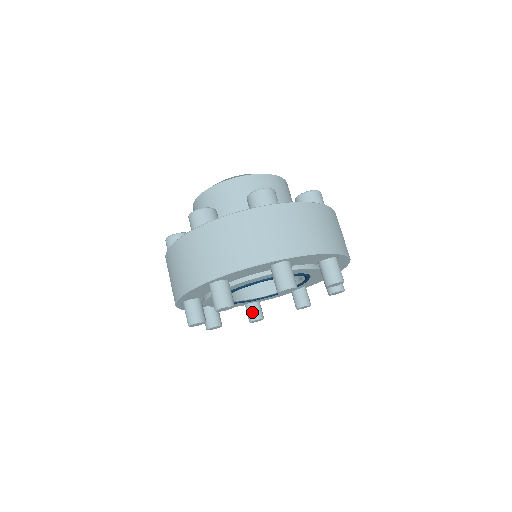
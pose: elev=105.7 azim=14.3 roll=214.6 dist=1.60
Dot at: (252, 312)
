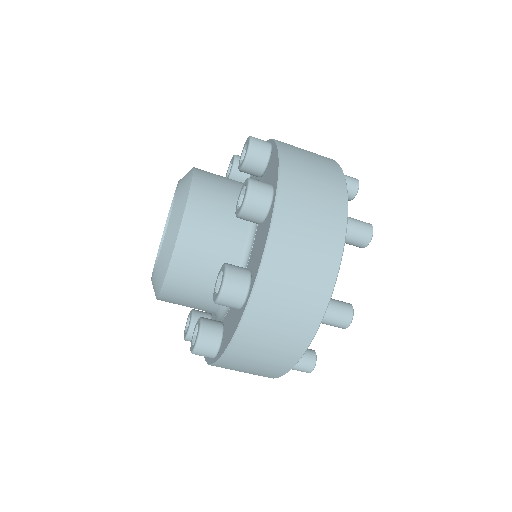
Dot at: occluded
